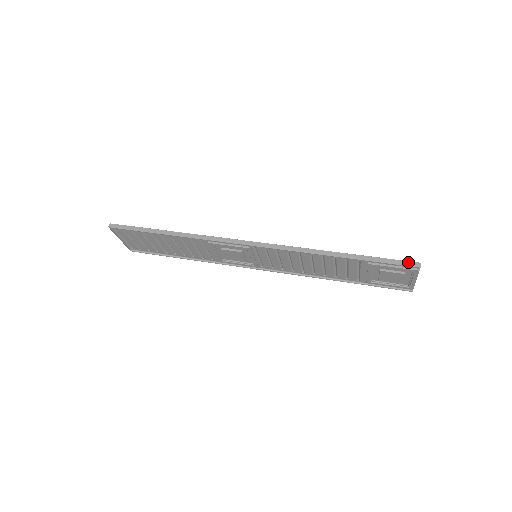
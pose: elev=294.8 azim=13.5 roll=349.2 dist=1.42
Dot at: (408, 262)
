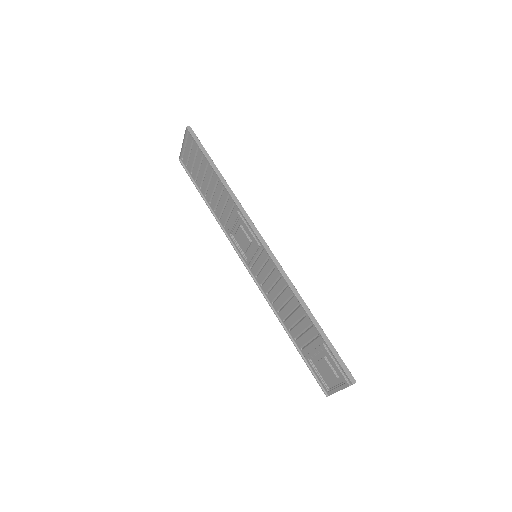
Dot at: (349, 372)
